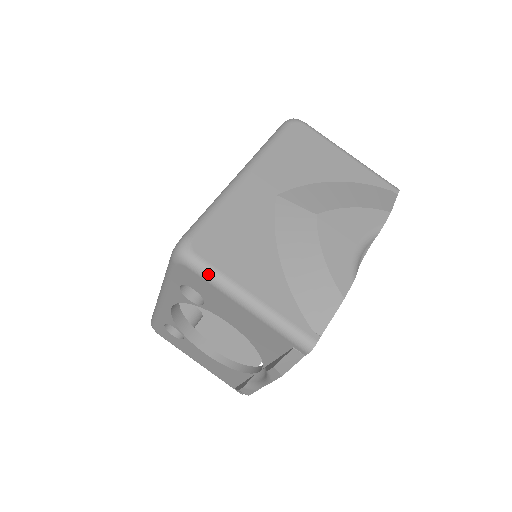
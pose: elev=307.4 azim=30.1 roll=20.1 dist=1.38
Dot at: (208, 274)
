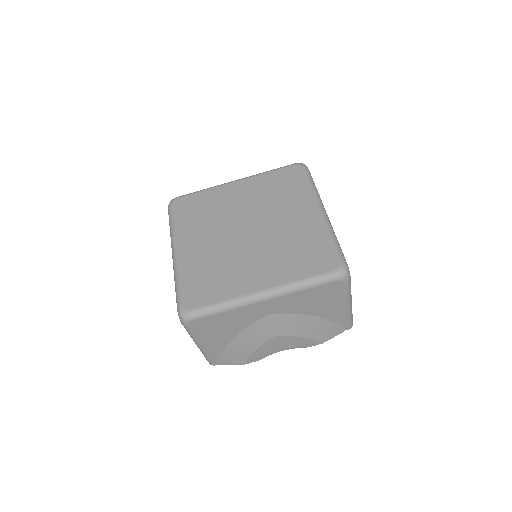
Dot at: (188, 332)
